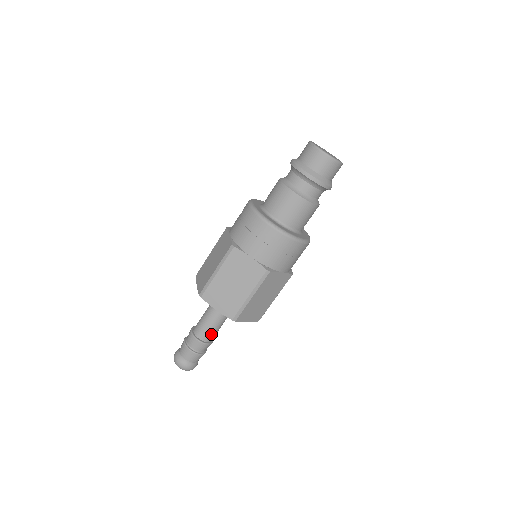
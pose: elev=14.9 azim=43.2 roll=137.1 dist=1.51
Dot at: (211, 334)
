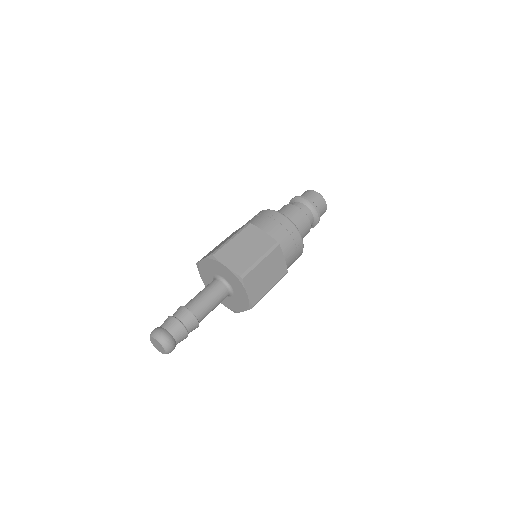
Dot at: (203, 310)
